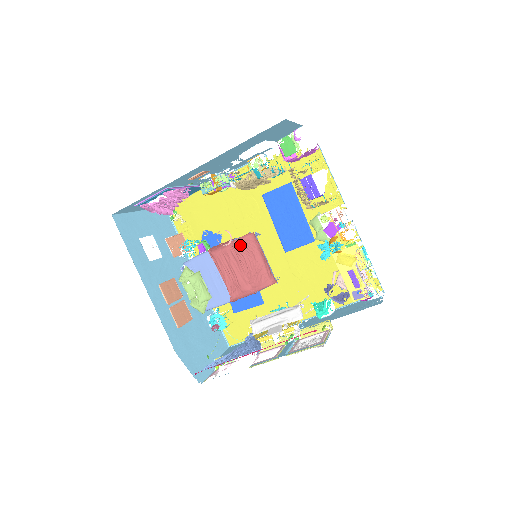
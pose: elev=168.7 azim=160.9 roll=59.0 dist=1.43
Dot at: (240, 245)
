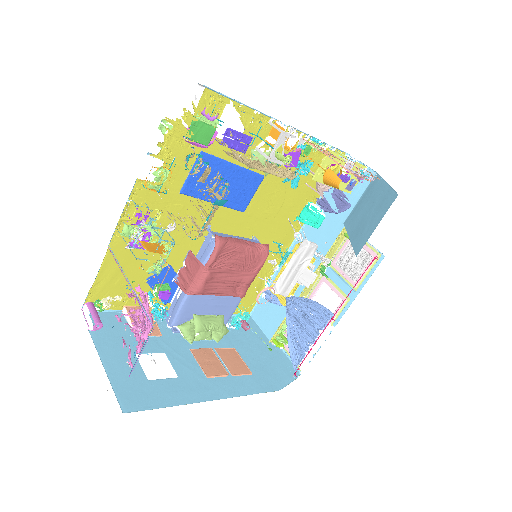
Dot at: (217, 259)
